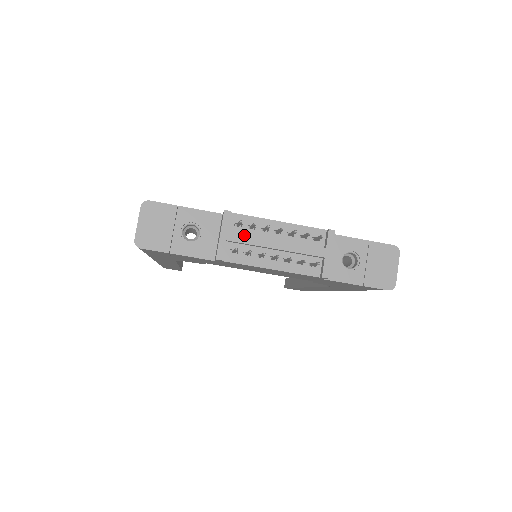
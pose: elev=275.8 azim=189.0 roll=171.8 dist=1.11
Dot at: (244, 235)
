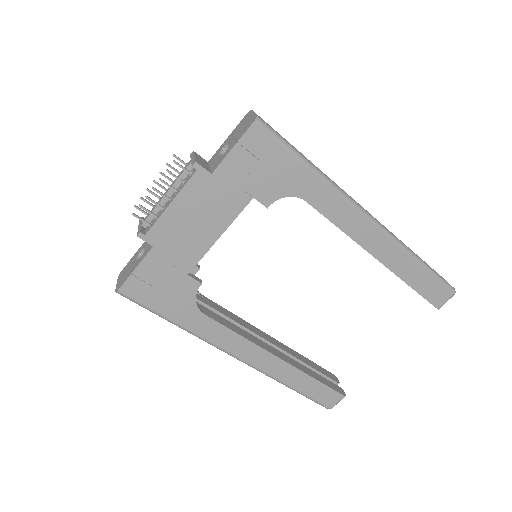
Dot at: occluded
